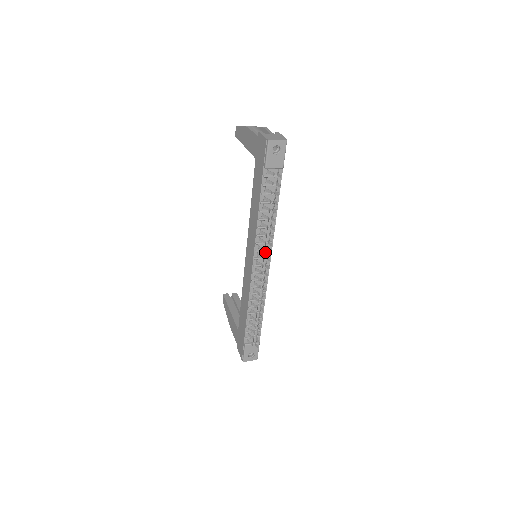
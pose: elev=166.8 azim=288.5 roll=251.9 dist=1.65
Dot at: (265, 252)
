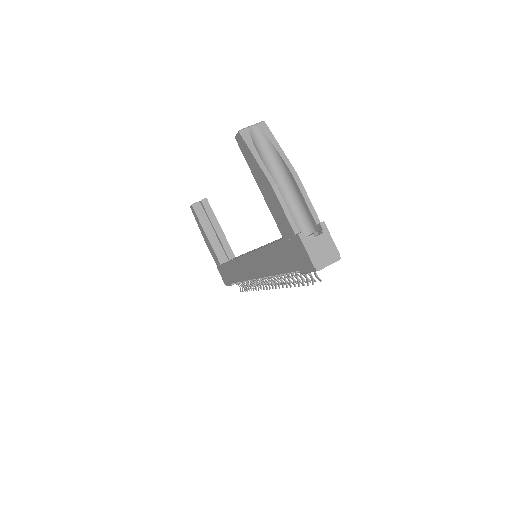
Dot at: occluded
